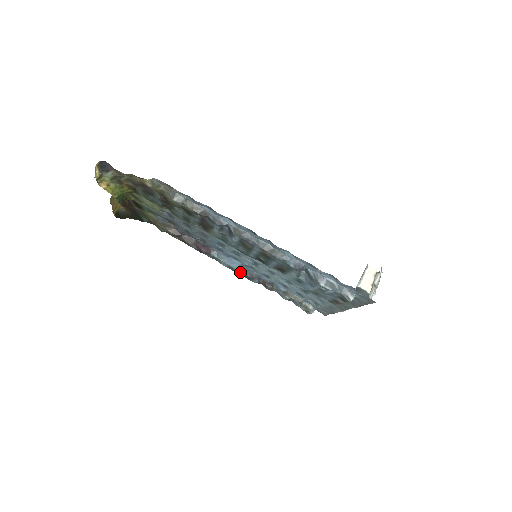
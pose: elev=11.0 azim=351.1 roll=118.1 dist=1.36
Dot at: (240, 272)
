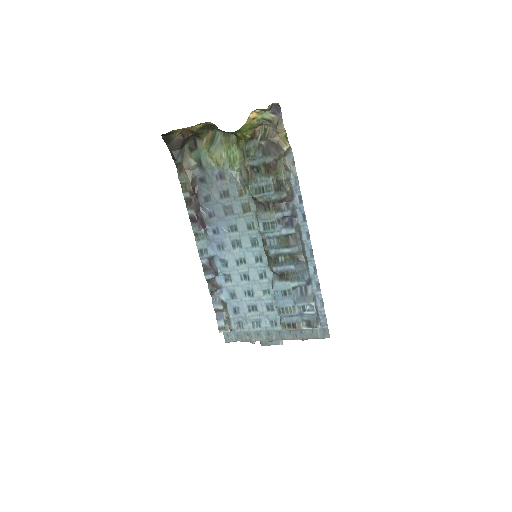
Dot at: (206, 261)
